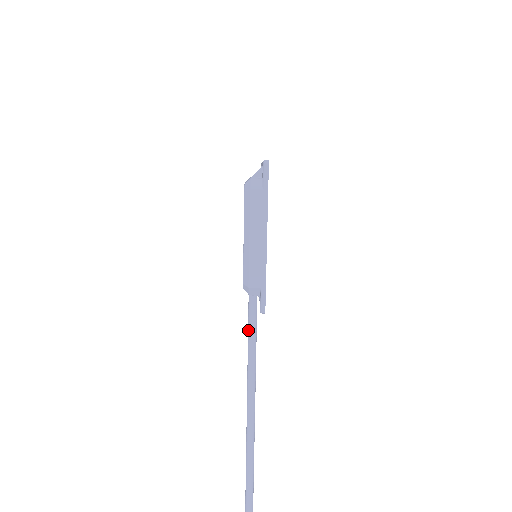
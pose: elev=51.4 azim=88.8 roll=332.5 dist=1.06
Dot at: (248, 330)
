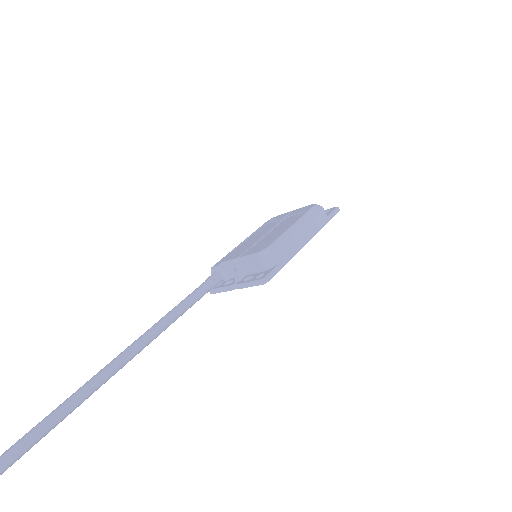
Dot at: (179, 305)
